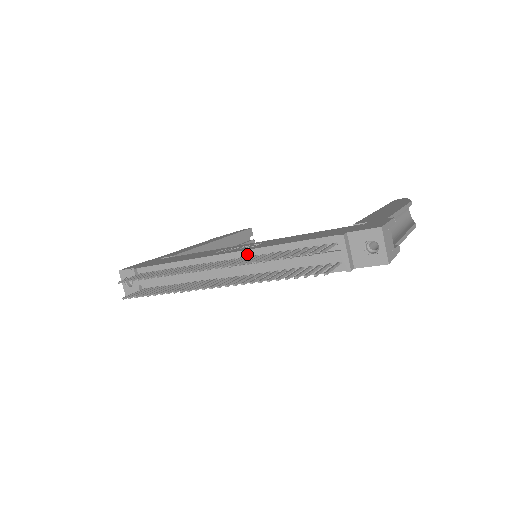
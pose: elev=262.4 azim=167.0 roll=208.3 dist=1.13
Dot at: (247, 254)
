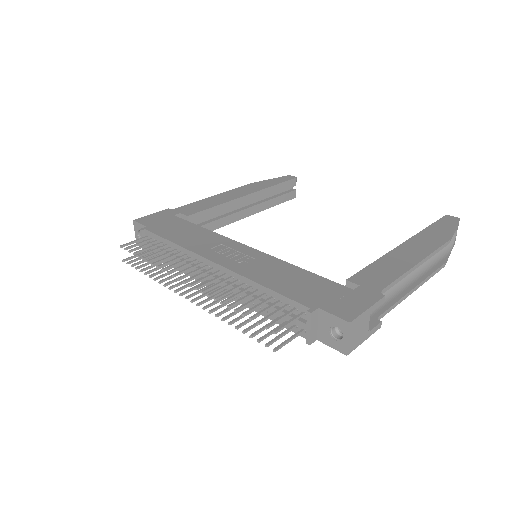
Dot at: (231, 274)
